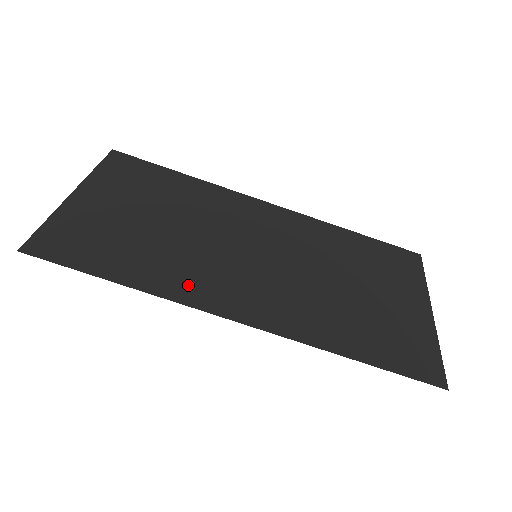
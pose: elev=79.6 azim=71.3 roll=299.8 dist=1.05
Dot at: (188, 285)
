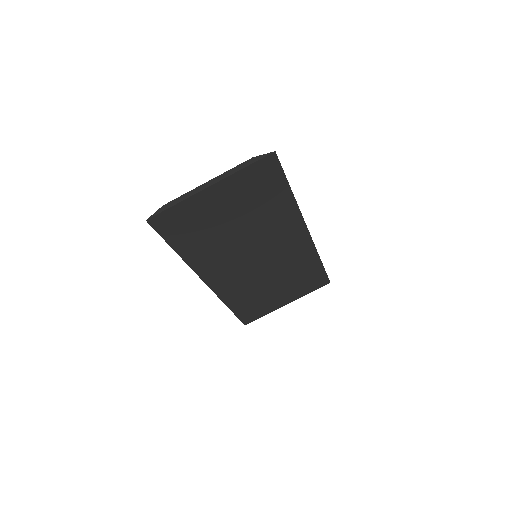
Dot at: (205, 263)
